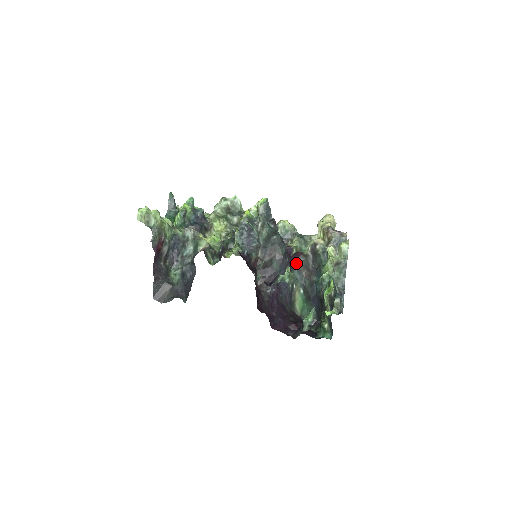
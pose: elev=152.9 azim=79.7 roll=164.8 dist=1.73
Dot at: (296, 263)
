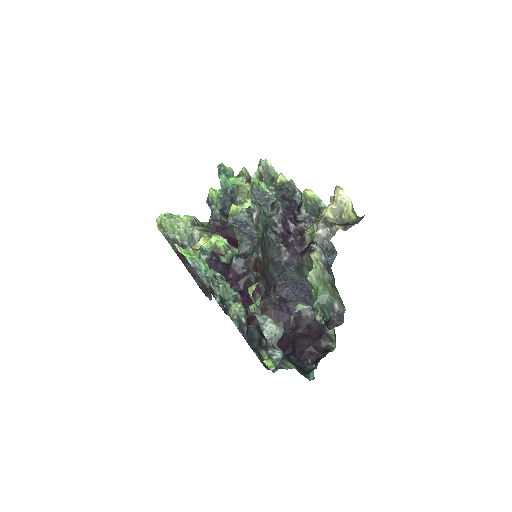
Dot at: (304, 261)
